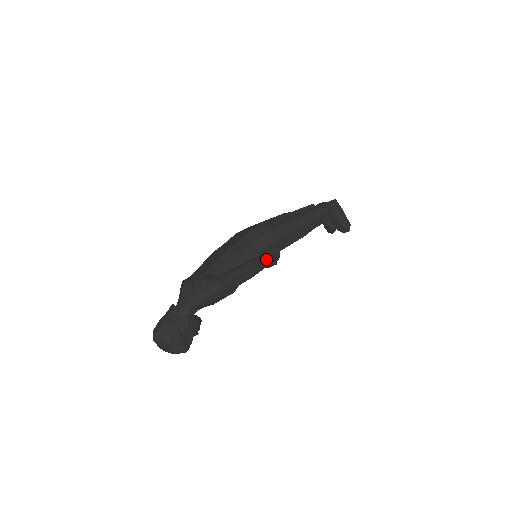
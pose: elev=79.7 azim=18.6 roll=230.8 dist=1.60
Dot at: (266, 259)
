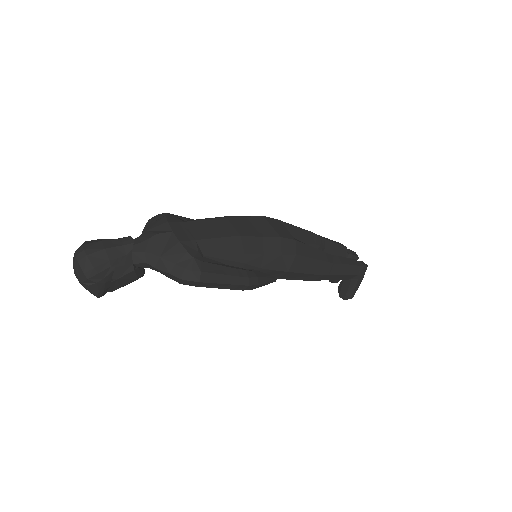
Dot at: (264, 283)
